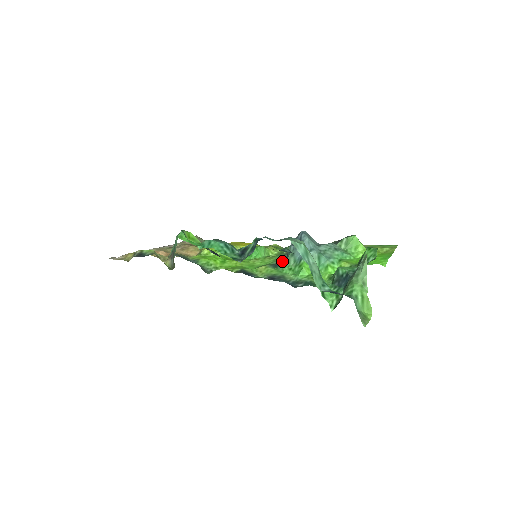
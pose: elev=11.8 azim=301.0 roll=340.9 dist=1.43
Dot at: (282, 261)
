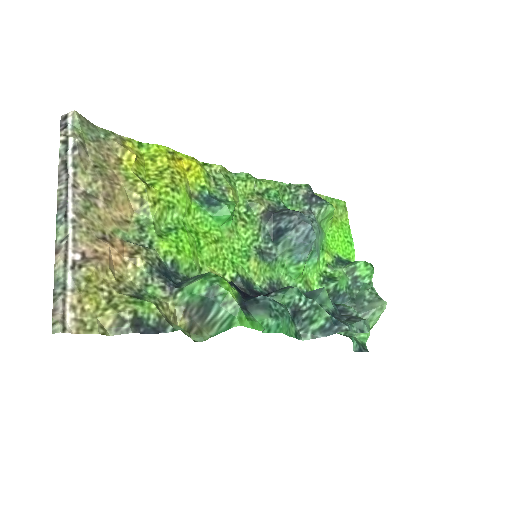
Dot at: (269, 247)
